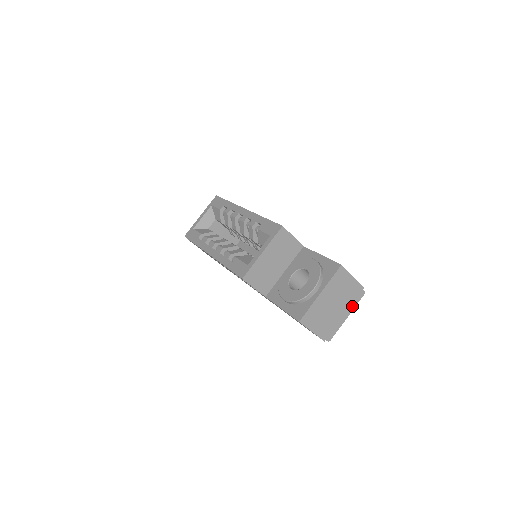
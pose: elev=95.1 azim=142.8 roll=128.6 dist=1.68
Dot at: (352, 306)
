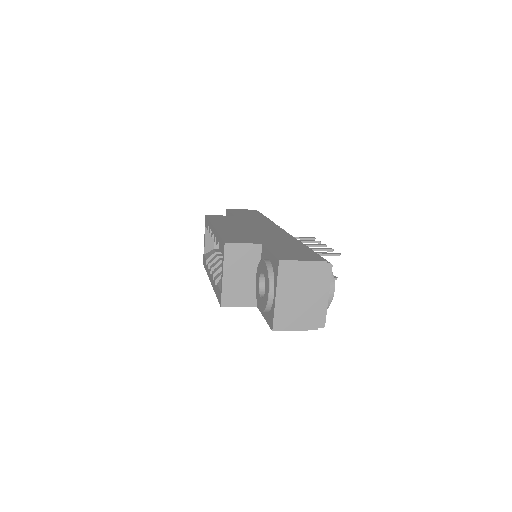
Dot at: (326, 284)
